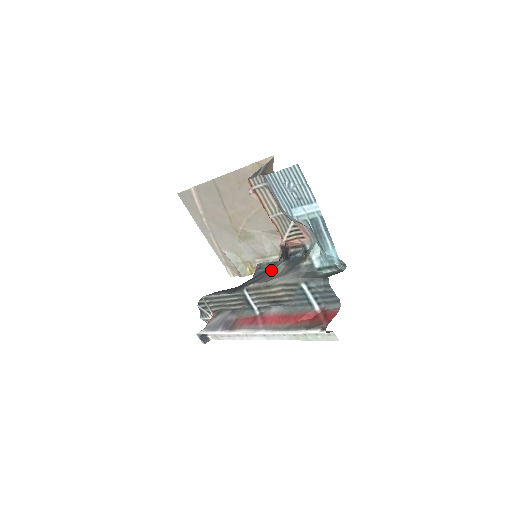
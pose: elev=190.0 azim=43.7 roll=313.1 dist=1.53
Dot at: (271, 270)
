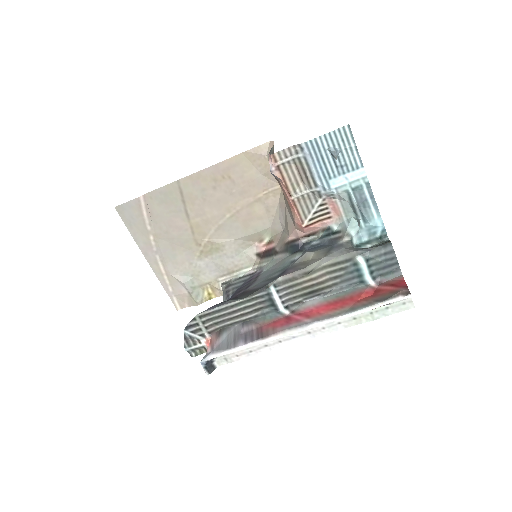
Dot at: (280, 267)
